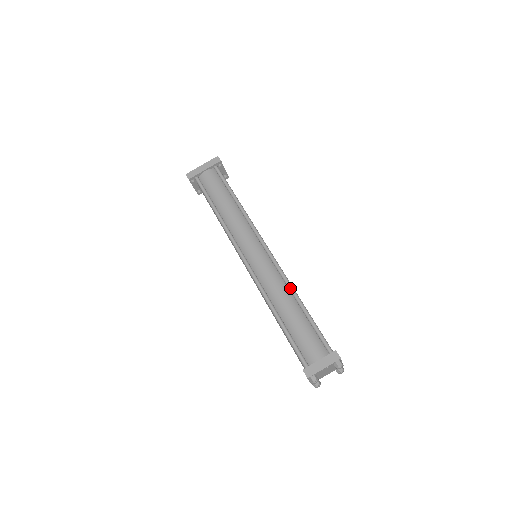
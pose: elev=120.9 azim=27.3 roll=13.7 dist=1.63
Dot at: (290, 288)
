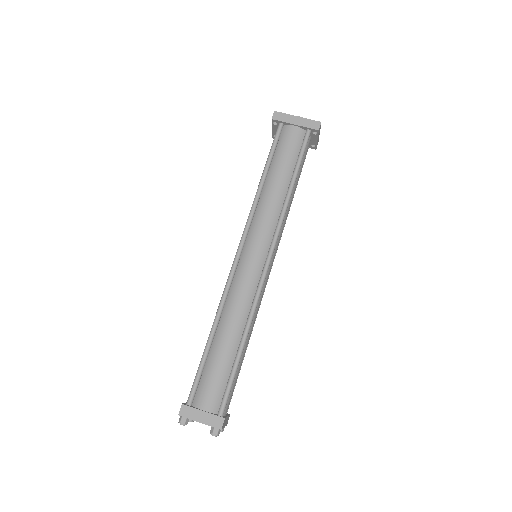
Dot at: (248, 321)
